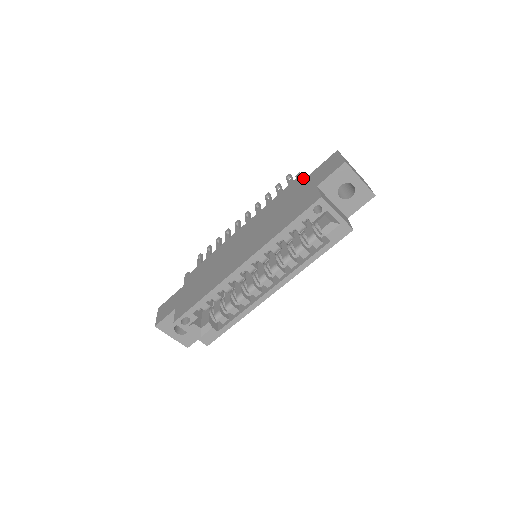
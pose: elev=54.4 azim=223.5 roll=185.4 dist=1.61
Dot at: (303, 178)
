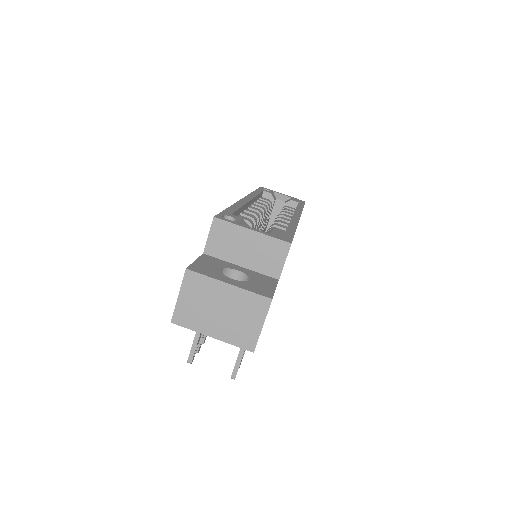
Dot at: occluded
